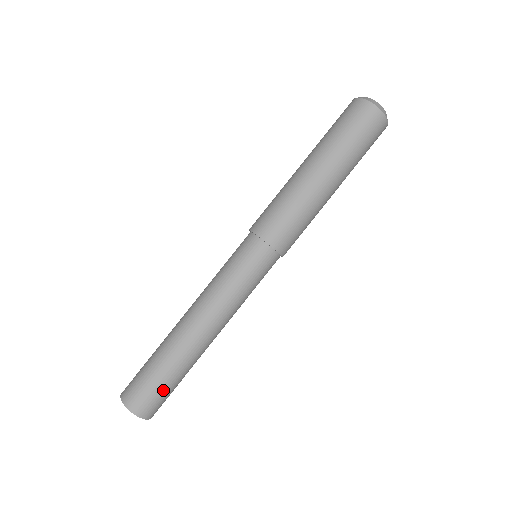
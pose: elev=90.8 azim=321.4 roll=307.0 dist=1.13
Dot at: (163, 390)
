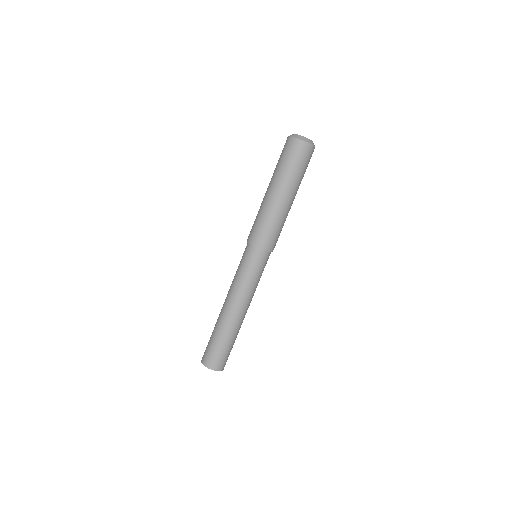
Dot at: (217, 350)
